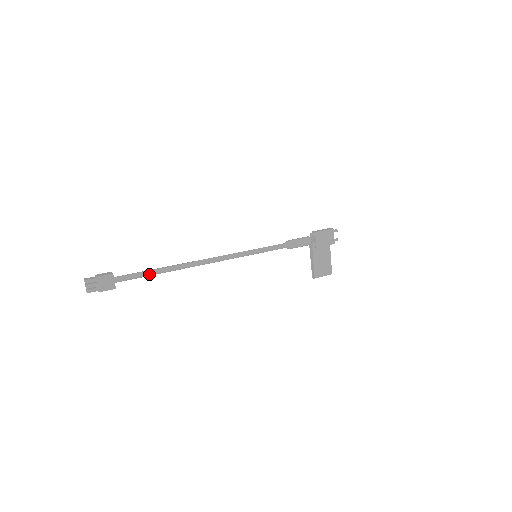
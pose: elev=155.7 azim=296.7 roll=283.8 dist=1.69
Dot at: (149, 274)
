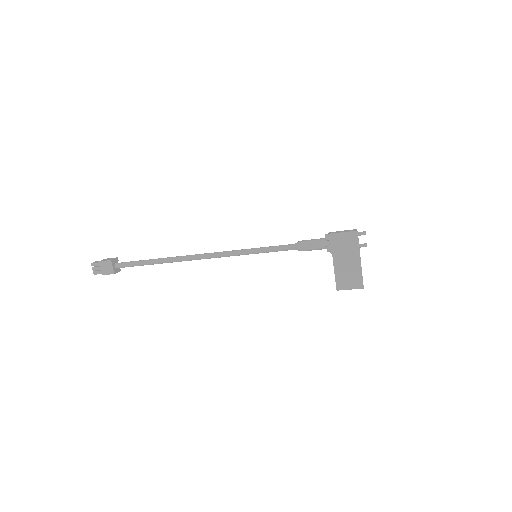
Dot at: (144, 264)
